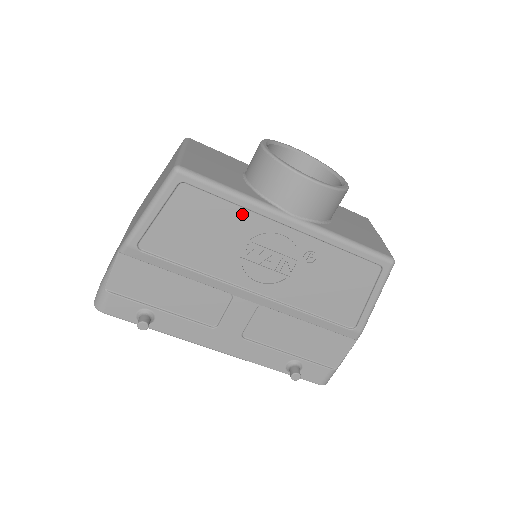
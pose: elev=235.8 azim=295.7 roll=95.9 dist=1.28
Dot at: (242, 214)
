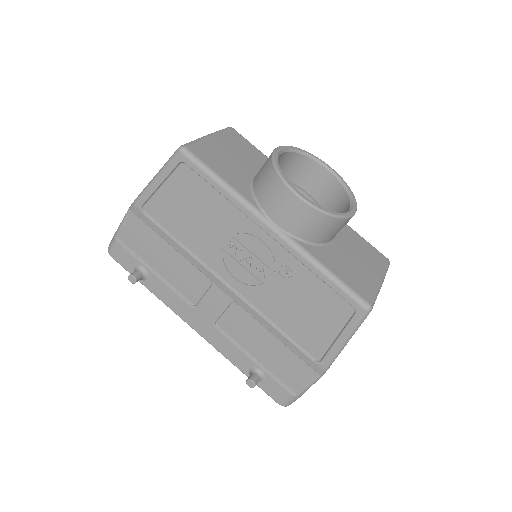
Dot at: (229, 208)
